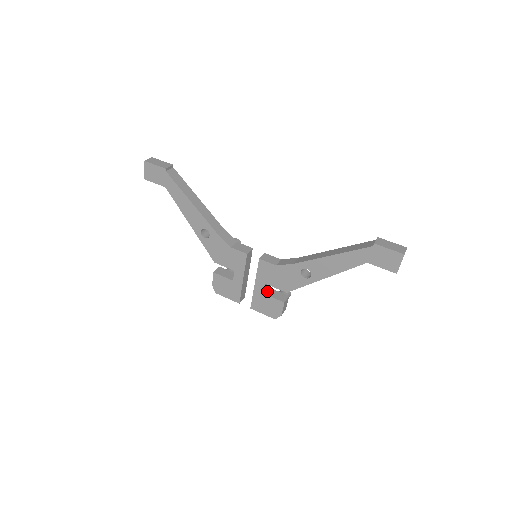
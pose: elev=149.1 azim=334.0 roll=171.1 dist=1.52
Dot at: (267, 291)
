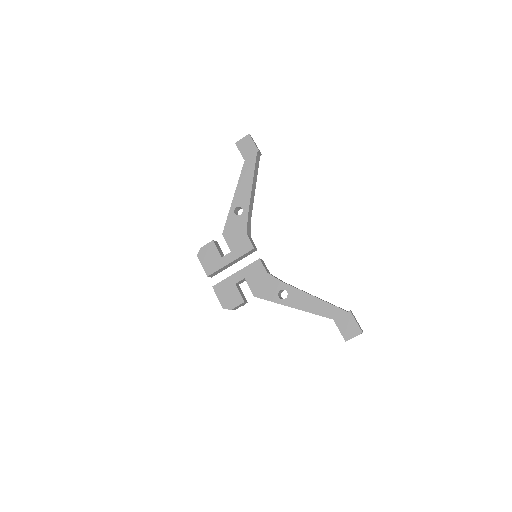
Dot at: (238, 285)
